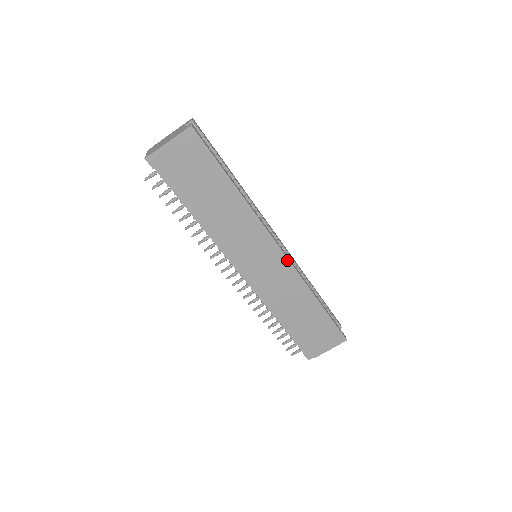
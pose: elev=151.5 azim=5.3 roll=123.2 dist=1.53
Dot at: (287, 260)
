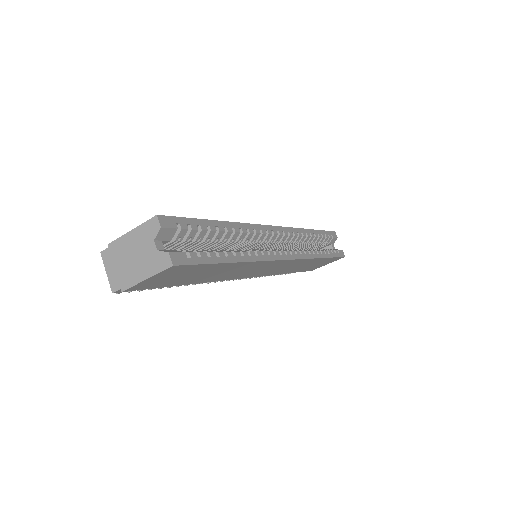
Dot at: (294, 260)
